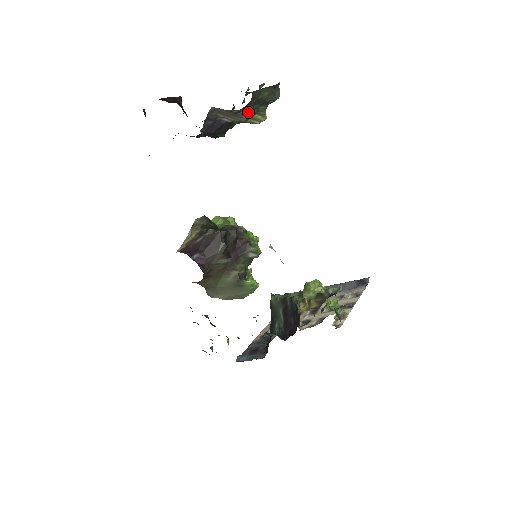
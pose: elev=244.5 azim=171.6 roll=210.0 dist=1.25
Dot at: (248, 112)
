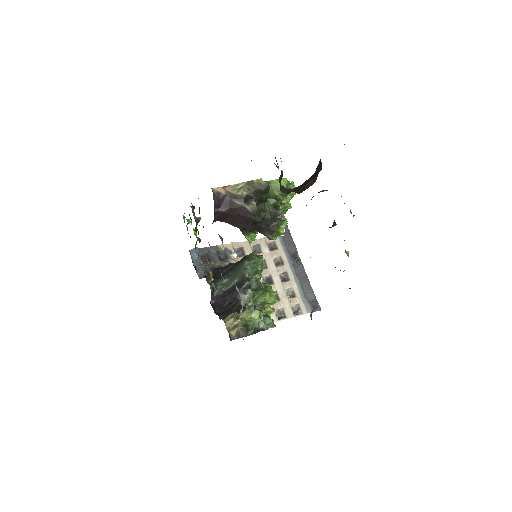
Dot at: occluded
